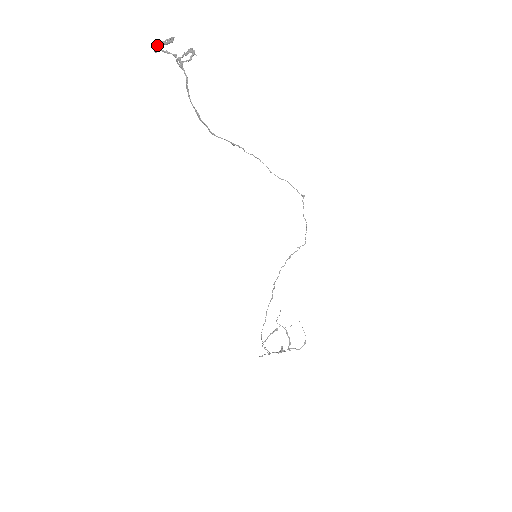
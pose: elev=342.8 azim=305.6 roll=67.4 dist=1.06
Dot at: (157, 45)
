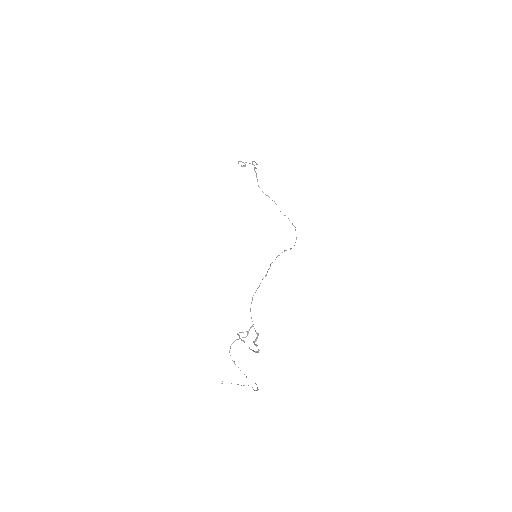
Dot at: (241, 161)
